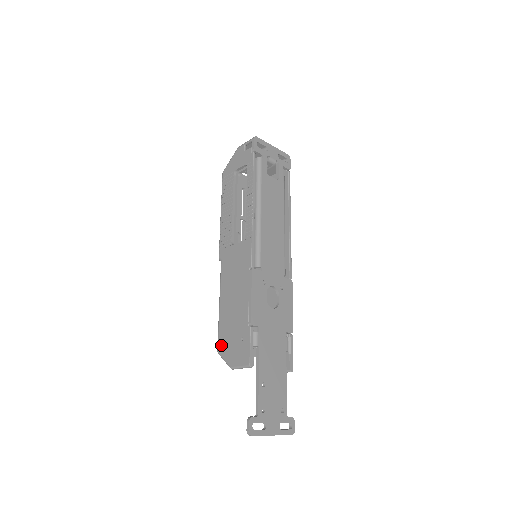
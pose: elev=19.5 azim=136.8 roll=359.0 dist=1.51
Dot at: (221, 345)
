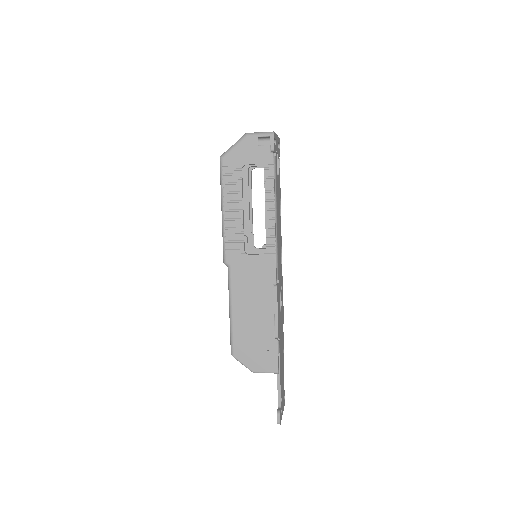
Dot at: (238, 351)
